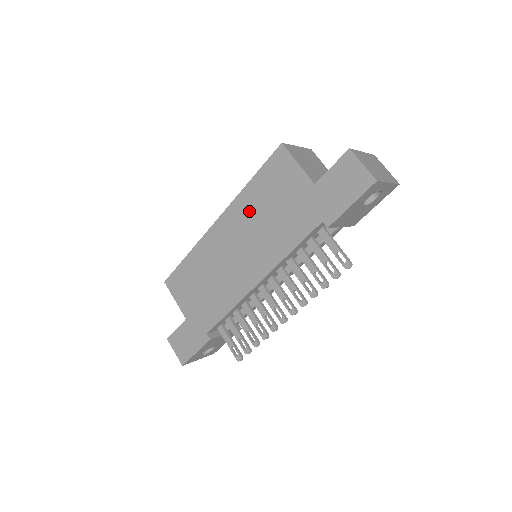
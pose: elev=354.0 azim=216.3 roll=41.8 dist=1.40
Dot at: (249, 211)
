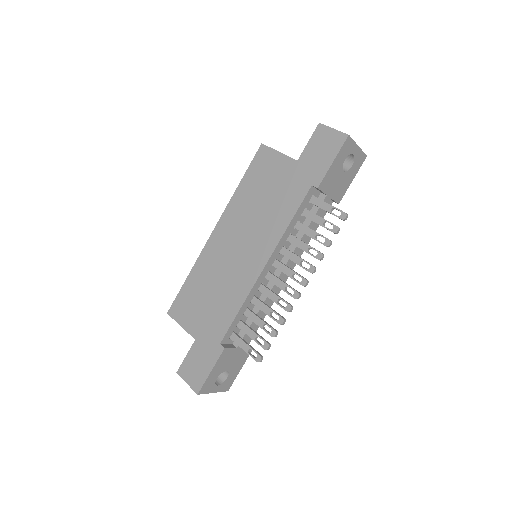
Dot at: (243, 208)
